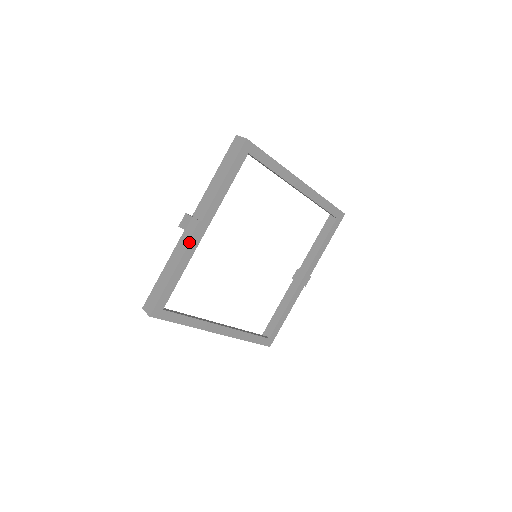
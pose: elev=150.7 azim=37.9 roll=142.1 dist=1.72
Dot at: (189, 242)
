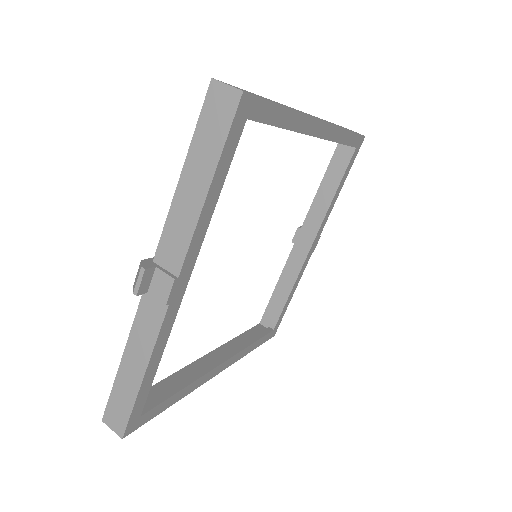
Dot at: (162, 316)
